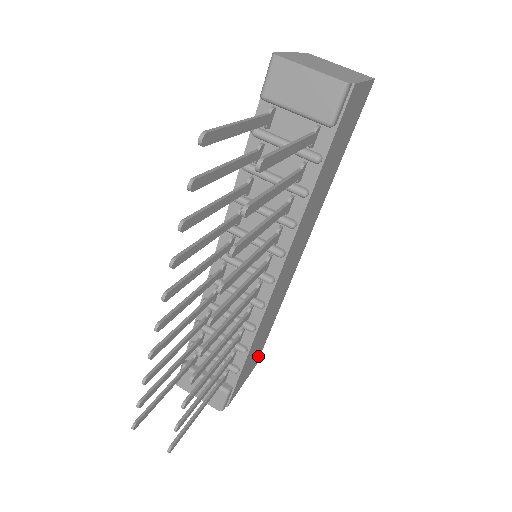
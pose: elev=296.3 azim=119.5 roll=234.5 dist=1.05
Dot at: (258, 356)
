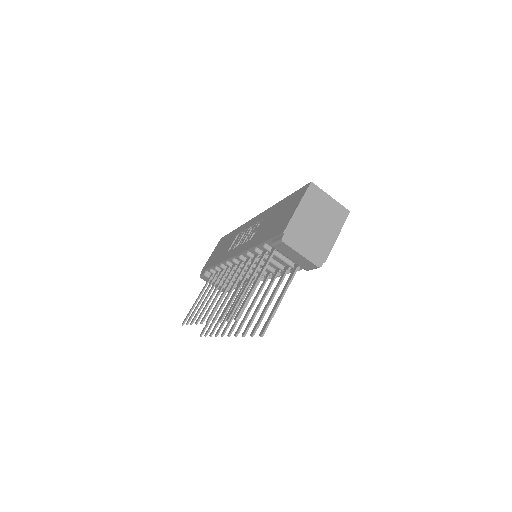
Dot at: occluded
